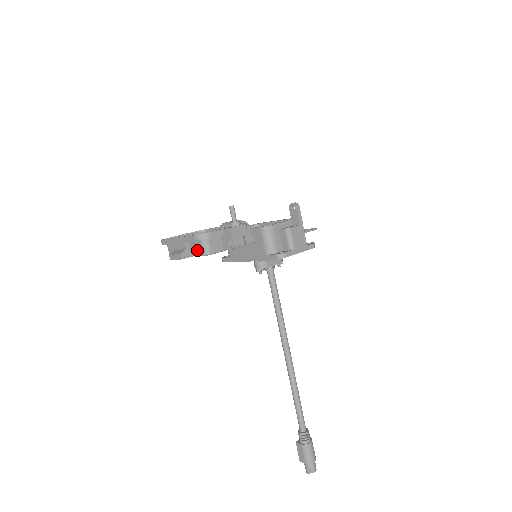
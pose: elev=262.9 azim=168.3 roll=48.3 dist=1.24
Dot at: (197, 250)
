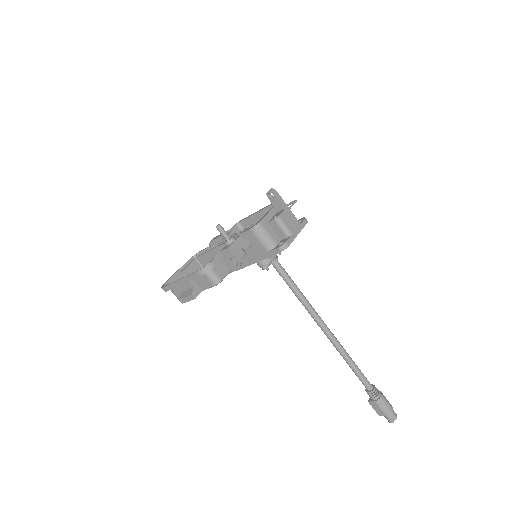
Dot at: (205, 283)
